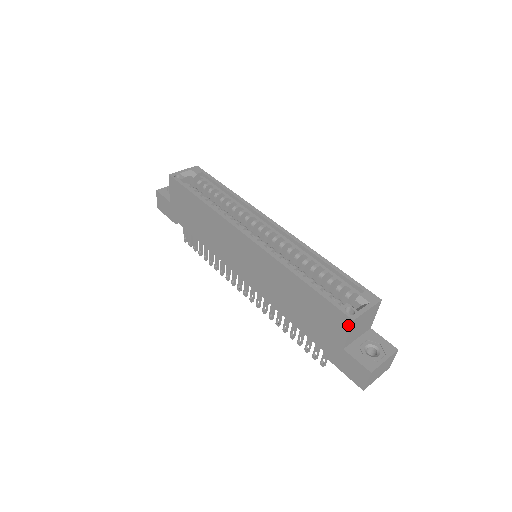
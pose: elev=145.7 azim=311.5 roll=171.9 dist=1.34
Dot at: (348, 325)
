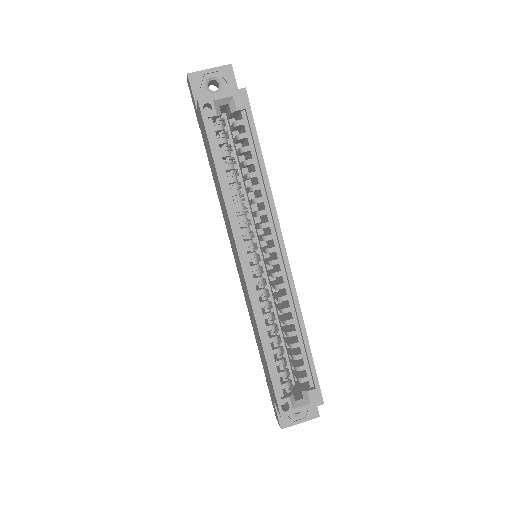
Dot at: (278, 410)
